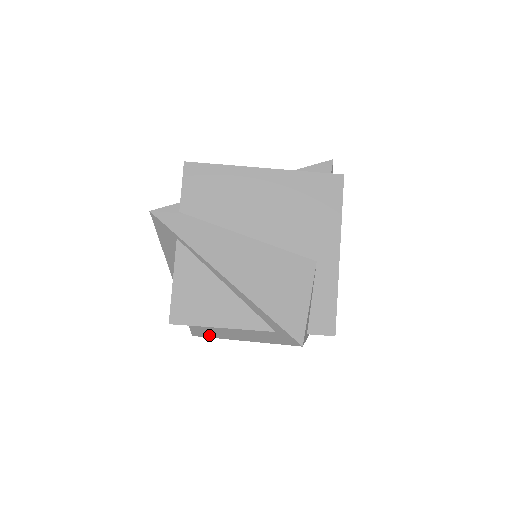
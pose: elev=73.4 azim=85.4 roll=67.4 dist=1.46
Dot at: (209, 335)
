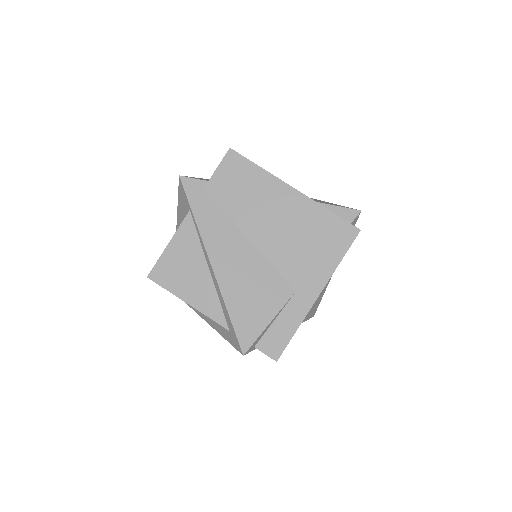
Dot at: occluded
